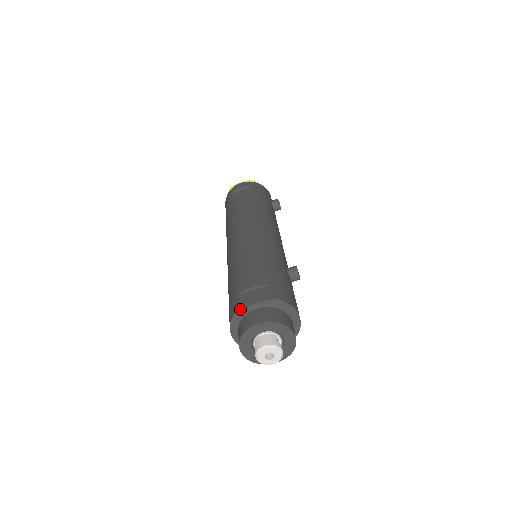
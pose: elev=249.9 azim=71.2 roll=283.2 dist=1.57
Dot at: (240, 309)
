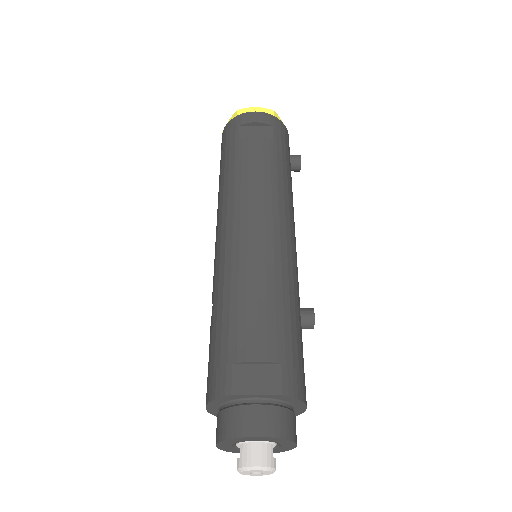
Dot at: (232, 395)
